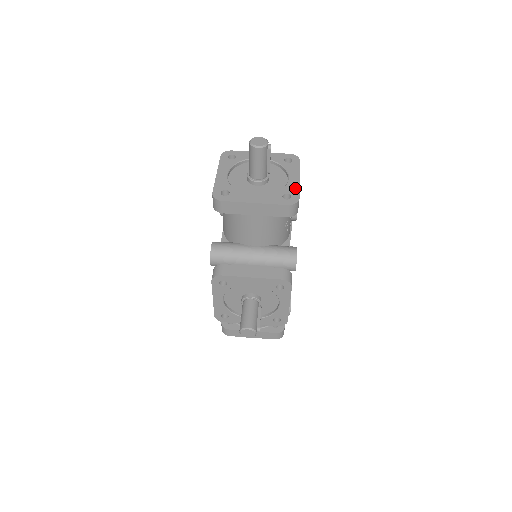
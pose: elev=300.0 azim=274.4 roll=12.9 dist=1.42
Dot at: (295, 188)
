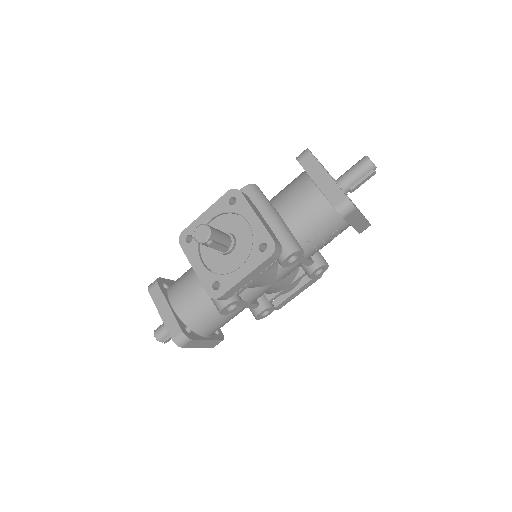
Dot at: occluded
